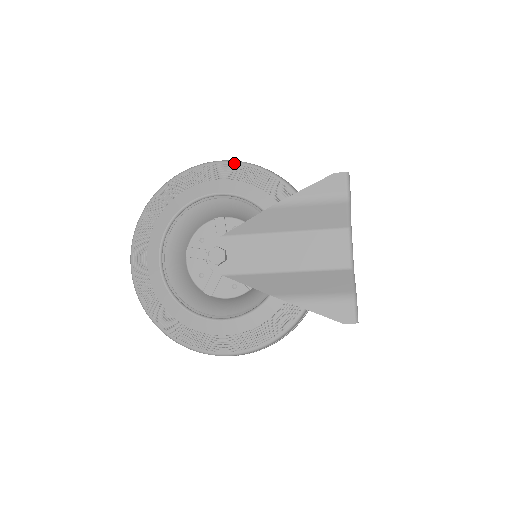
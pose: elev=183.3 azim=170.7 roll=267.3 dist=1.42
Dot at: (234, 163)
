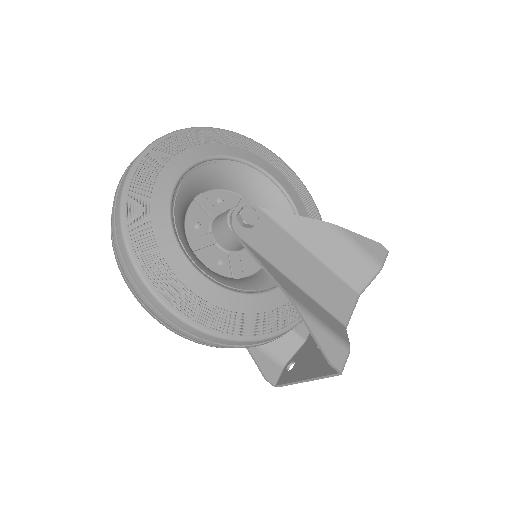
Dot at: (295, 173)
